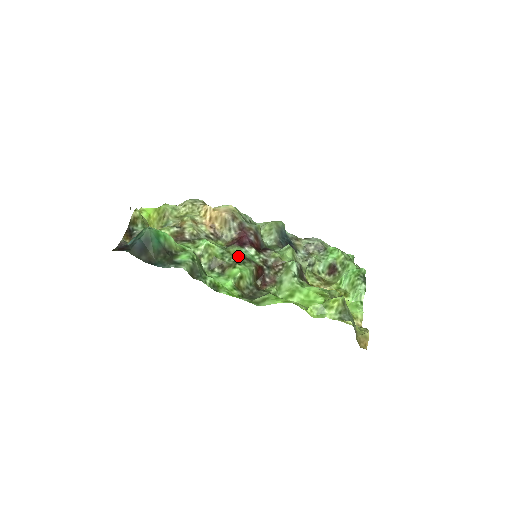
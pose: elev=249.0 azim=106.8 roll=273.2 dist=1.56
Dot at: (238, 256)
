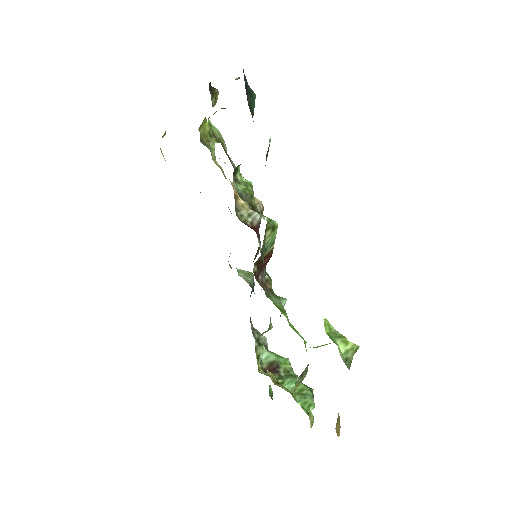
Dot at: occluded
